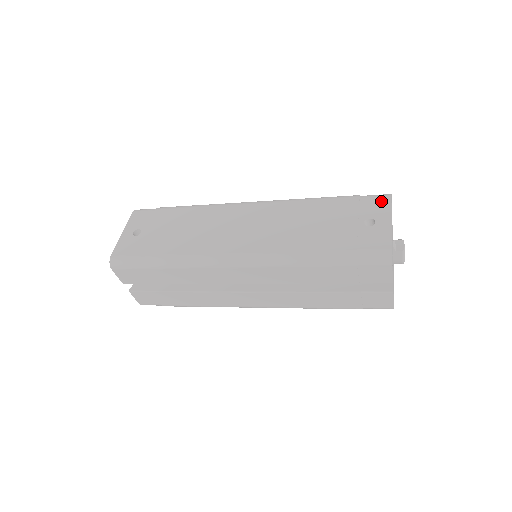
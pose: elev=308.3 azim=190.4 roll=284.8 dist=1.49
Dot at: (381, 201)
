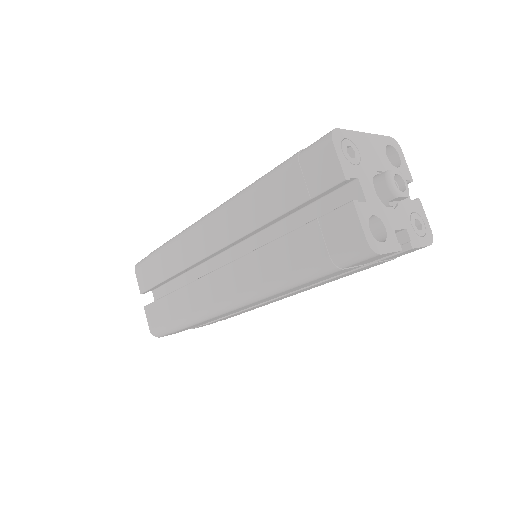
Dot at: occluded
